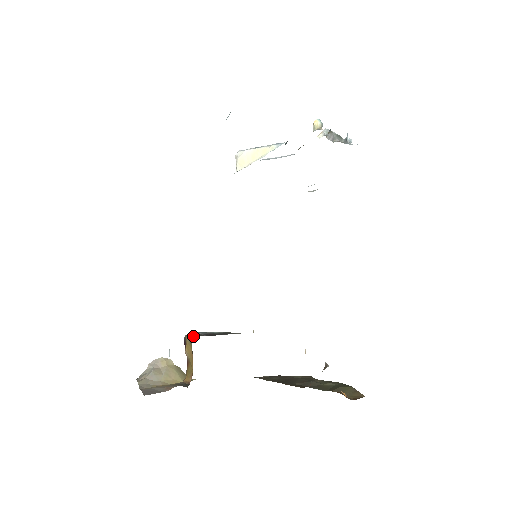
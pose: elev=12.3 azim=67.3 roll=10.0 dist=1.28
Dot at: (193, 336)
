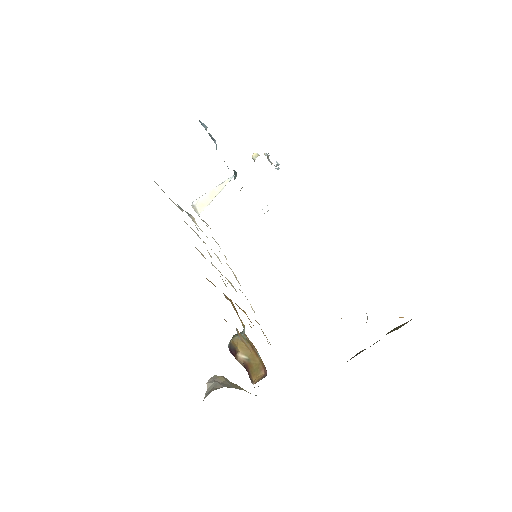
Dot at: (241, 332)
